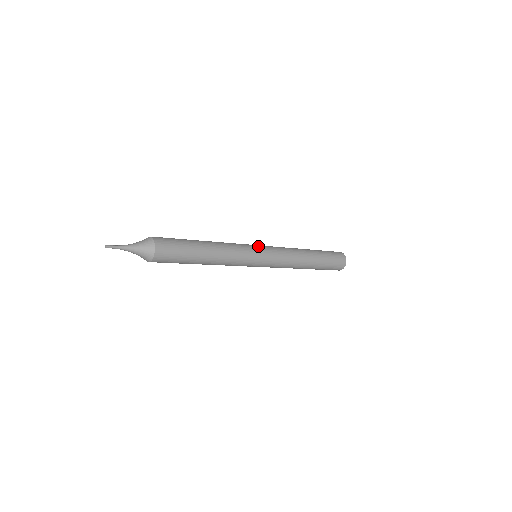
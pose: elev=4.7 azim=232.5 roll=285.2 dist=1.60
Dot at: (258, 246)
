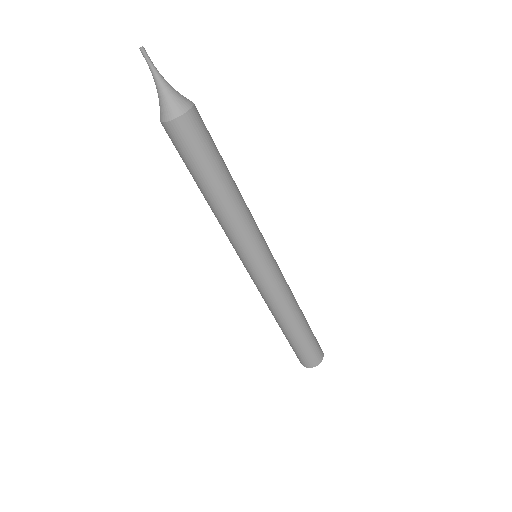
Dot at: (267, 245)
